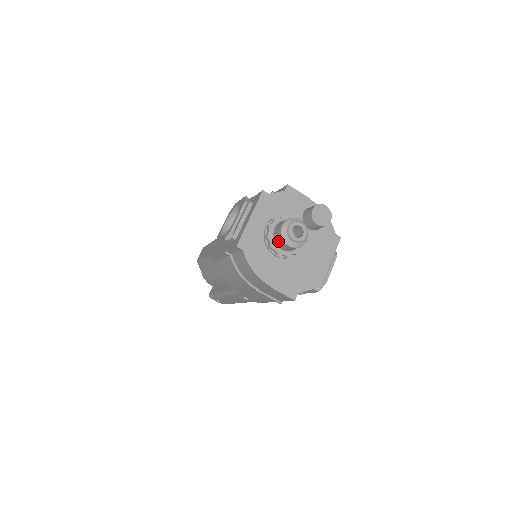
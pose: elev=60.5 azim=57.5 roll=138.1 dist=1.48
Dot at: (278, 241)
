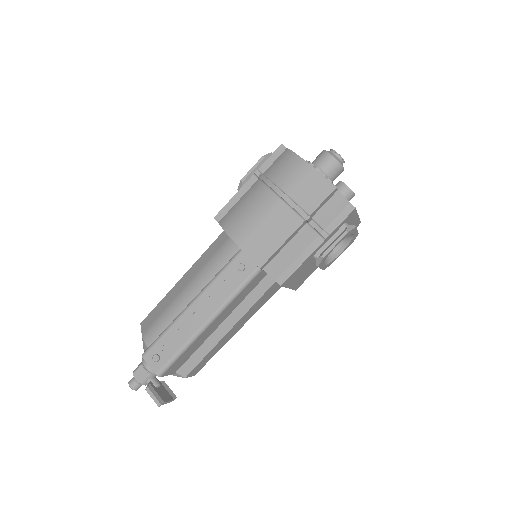
Dot at: (319, 158)
